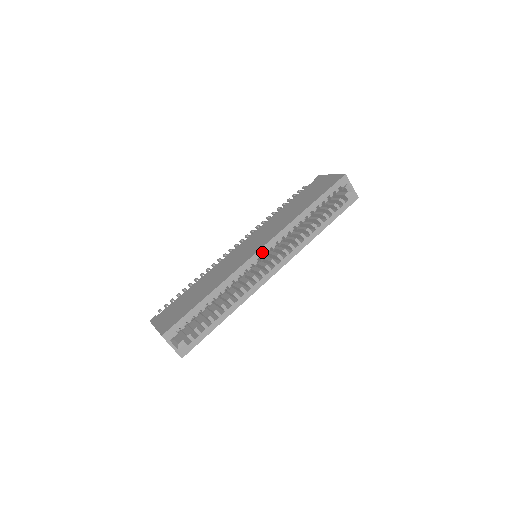
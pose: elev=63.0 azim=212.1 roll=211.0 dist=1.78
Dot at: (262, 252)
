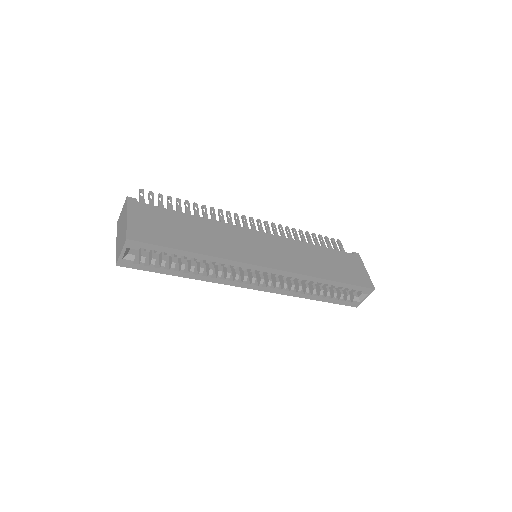
Dot at: (267, 270)
